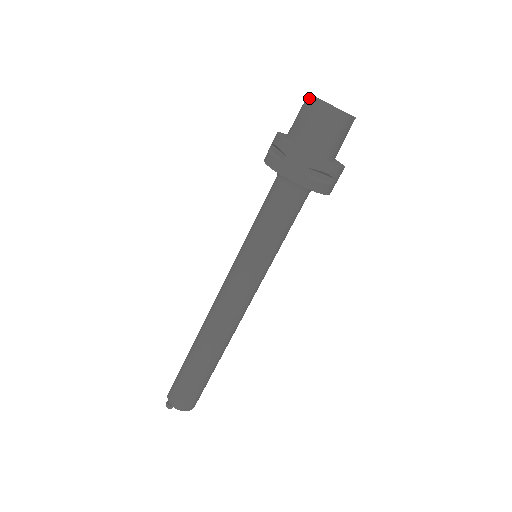
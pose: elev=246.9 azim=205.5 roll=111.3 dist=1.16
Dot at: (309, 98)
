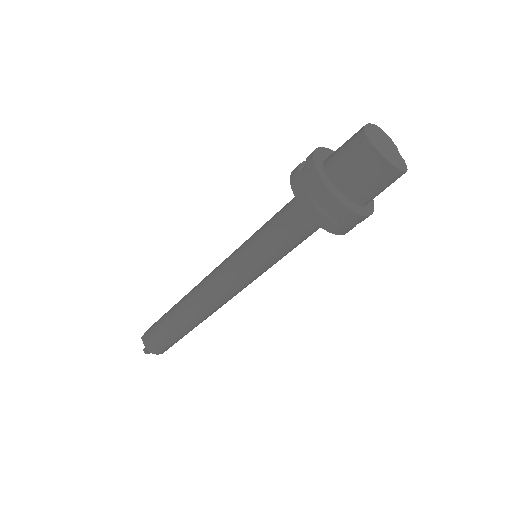
Dot at: (373, 153)
